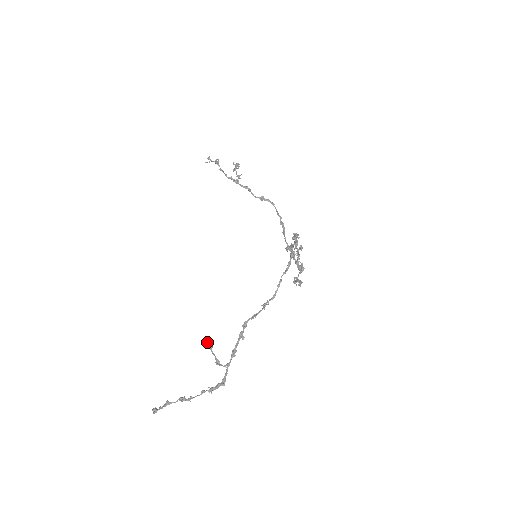
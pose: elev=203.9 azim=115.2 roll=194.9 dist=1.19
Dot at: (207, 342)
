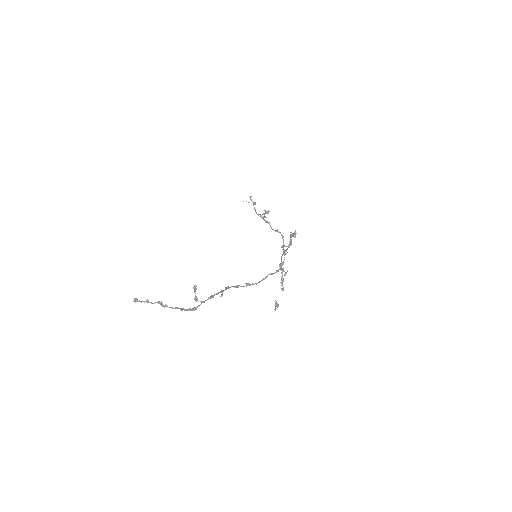
Dot at: (194, 285)
